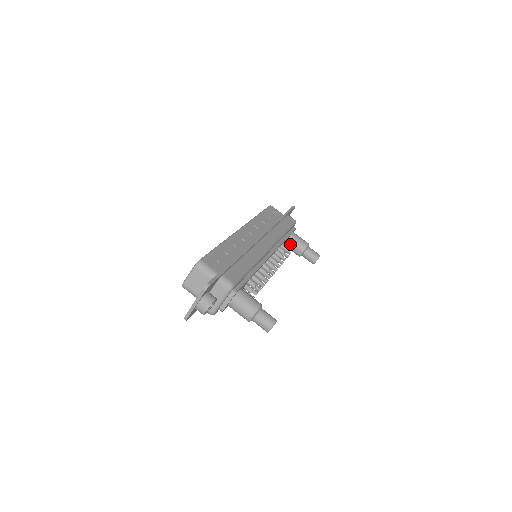
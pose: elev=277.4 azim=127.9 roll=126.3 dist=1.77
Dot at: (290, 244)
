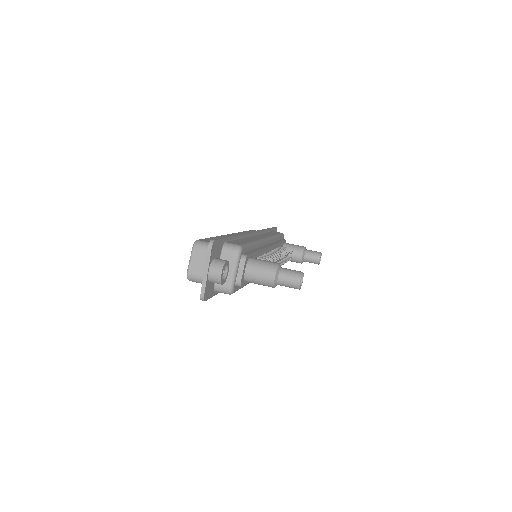
Dot at: occluded
